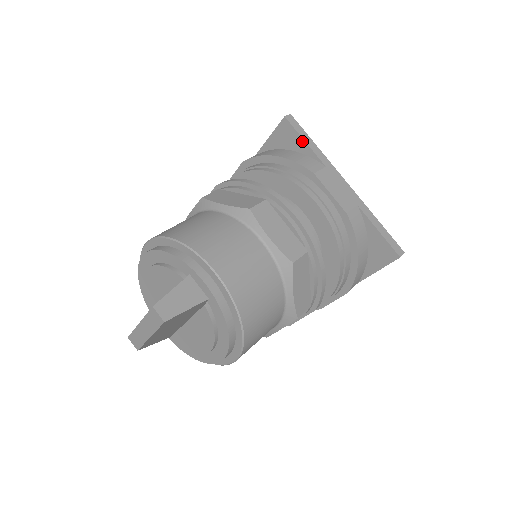
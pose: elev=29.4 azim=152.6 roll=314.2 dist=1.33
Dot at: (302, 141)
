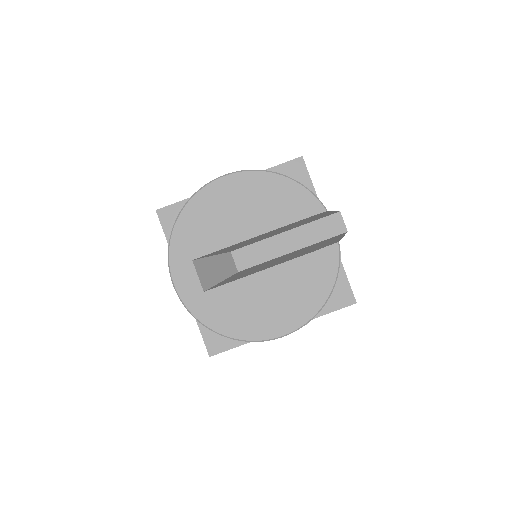
Dot at: (310, 181)
